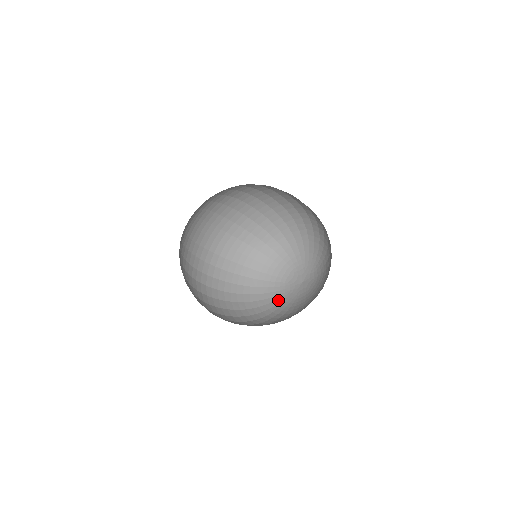
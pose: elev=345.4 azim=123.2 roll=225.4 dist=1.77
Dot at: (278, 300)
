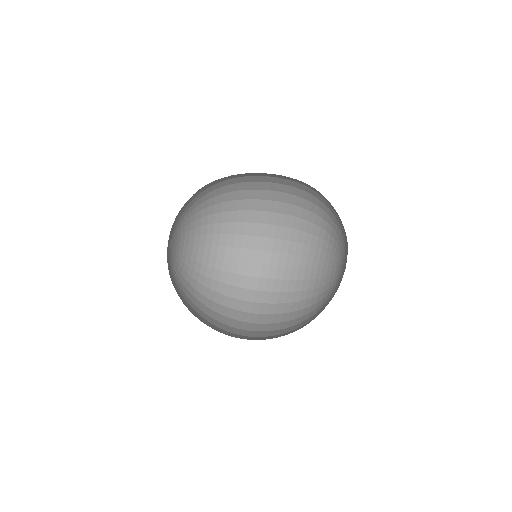
Dot at: (327, 302)
